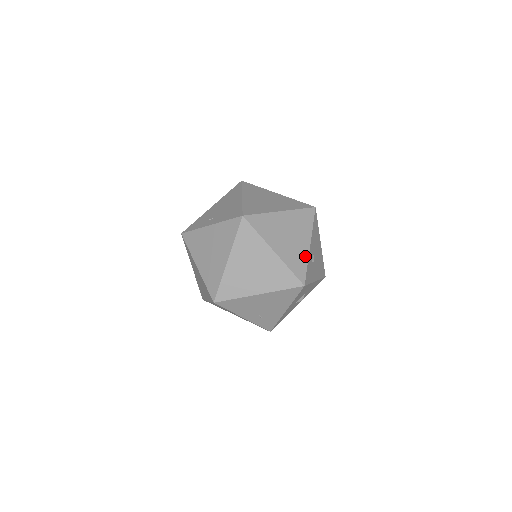
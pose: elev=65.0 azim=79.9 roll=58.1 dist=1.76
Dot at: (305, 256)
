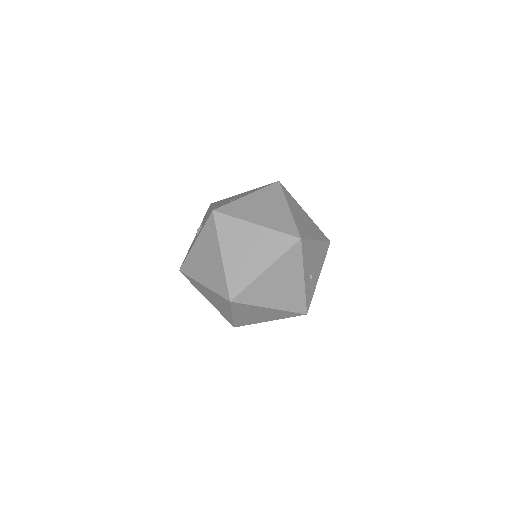
Dot at: (301, 291)
